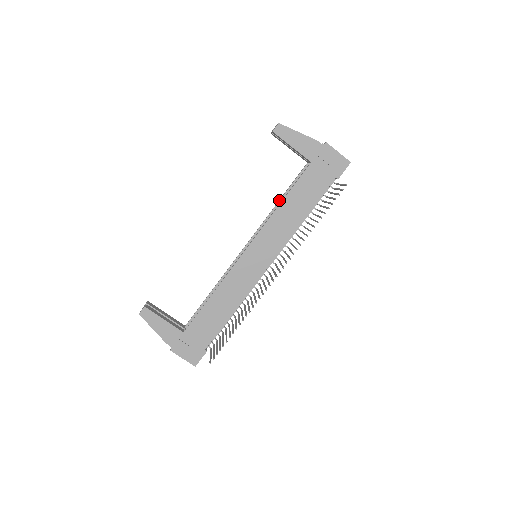
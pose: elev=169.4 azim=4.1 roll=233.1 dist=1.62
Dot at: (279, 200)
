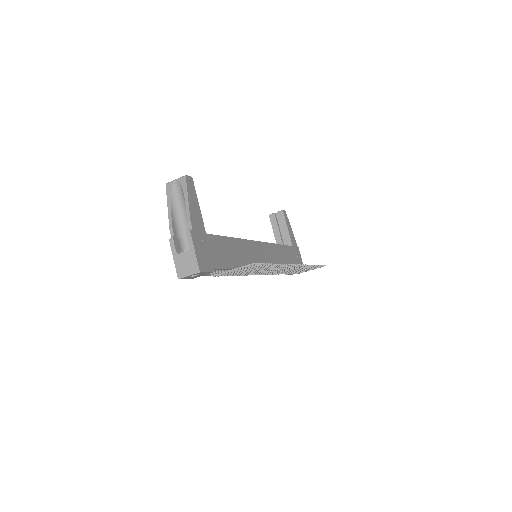
Dot at: occluded
